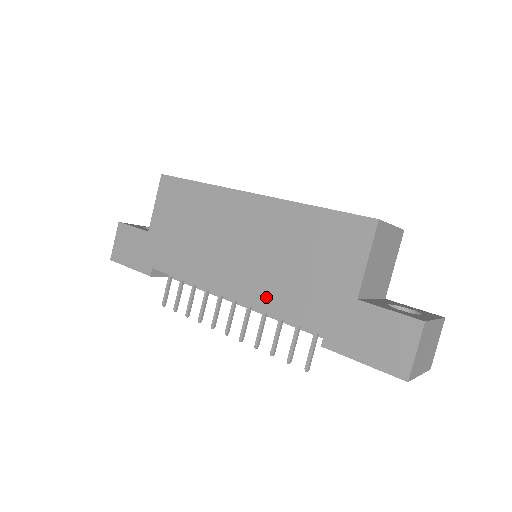
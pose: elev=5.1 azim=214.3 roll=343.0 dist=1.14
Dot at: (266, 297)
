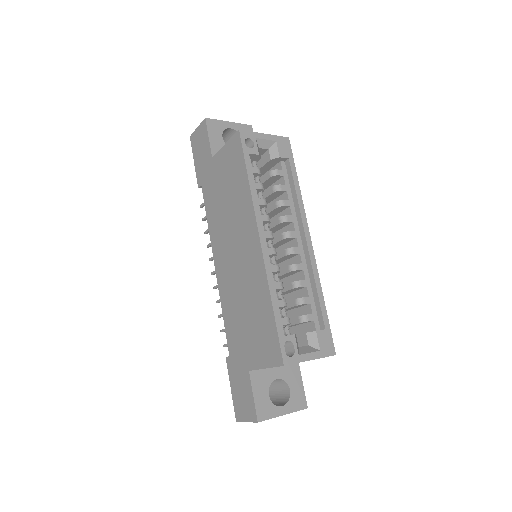
Dot at: (226, 300)
